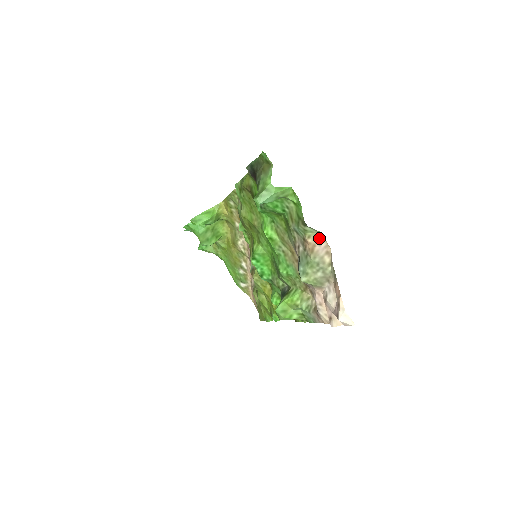
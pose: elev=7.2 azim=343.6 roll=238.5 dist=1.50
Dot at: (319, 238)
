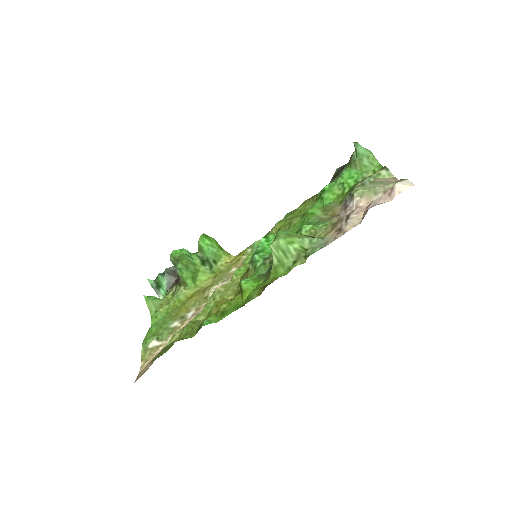
Dot at: (390, 179)
